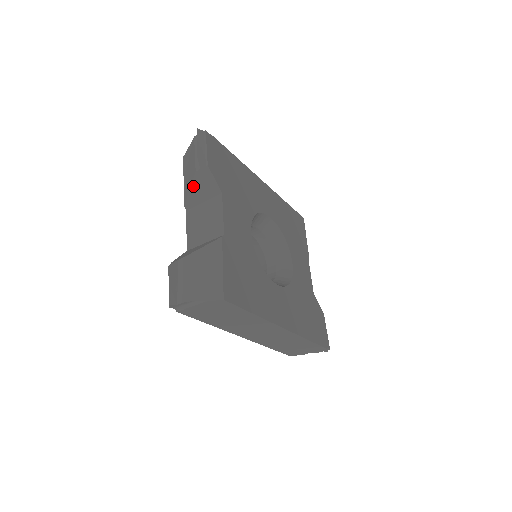
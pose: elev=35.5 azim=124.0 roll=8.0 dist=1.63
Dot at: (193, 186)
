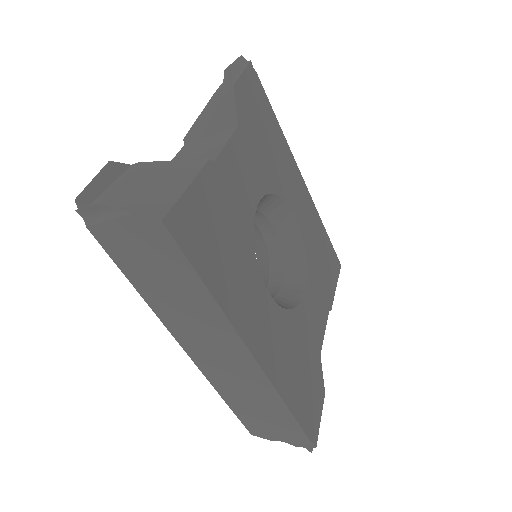
Dot at: (205, 112)
